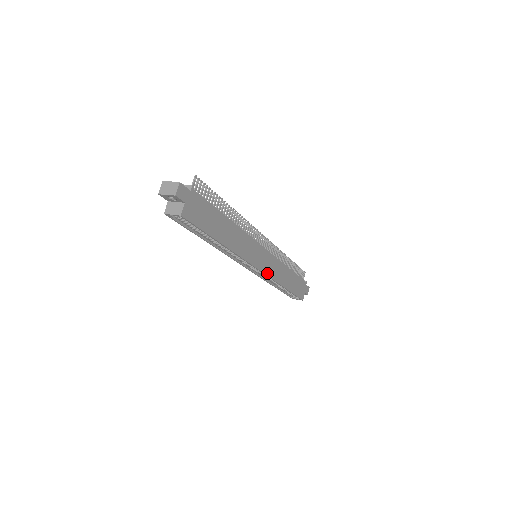
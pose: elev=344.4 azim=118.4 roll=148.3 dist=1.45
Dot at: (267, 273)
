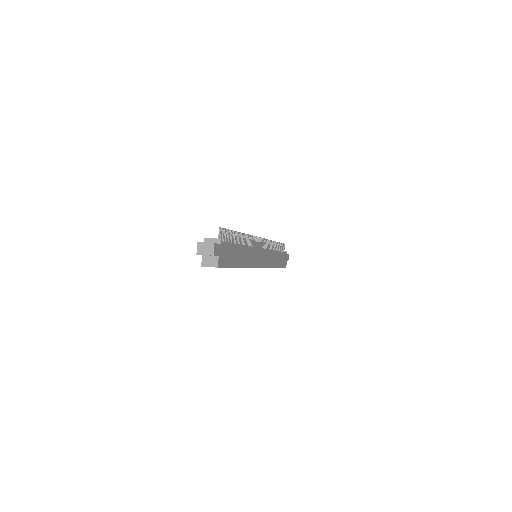
Dot at: (265, 266)
